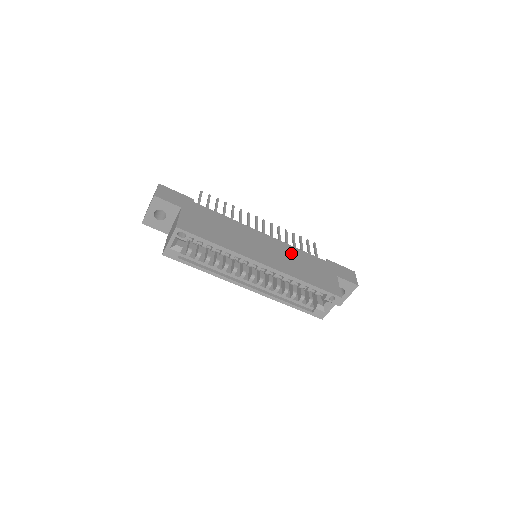
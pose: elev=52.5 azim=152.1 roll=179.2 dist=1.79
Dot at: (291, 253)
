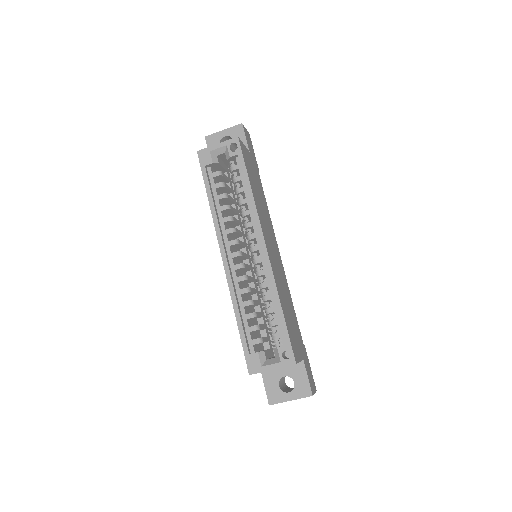
Dot at: (286, 289)
